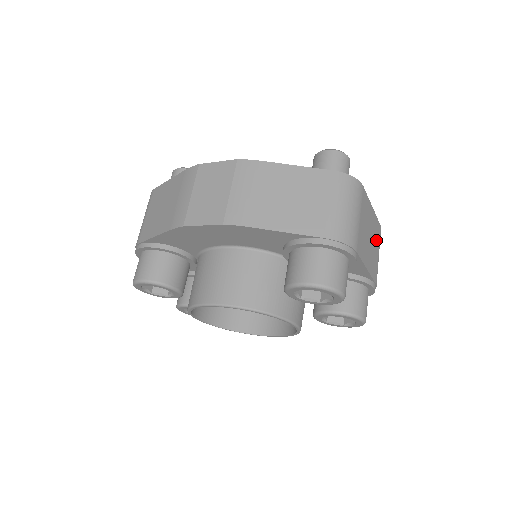
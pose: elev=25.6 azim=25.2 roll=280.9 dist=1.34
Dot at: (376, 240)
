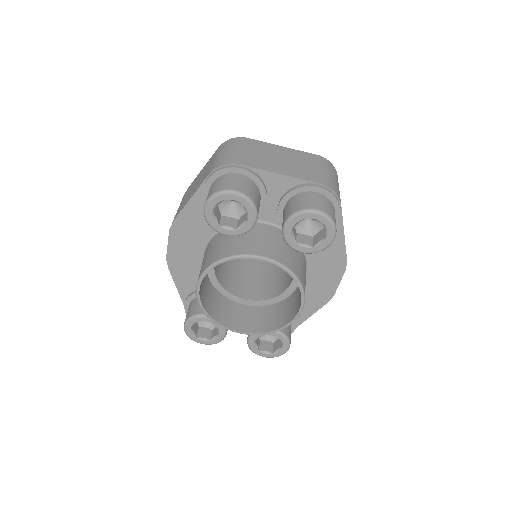
Dot at: (306, 162)
